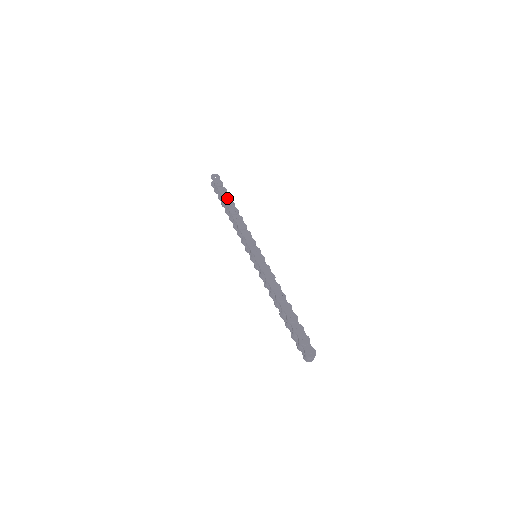
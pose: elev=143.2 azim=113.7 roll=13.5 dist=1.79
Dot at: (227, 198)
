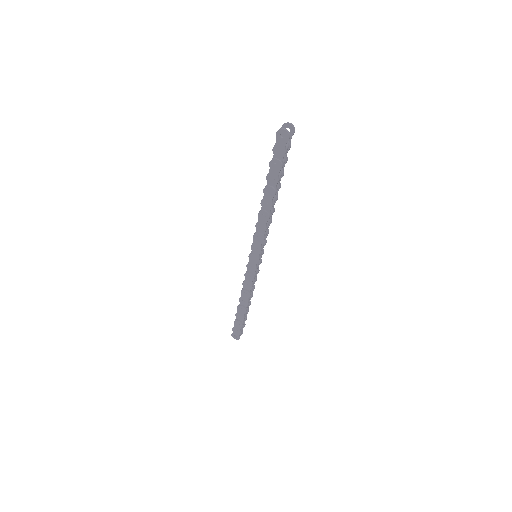
Dot at: (271, 182)
